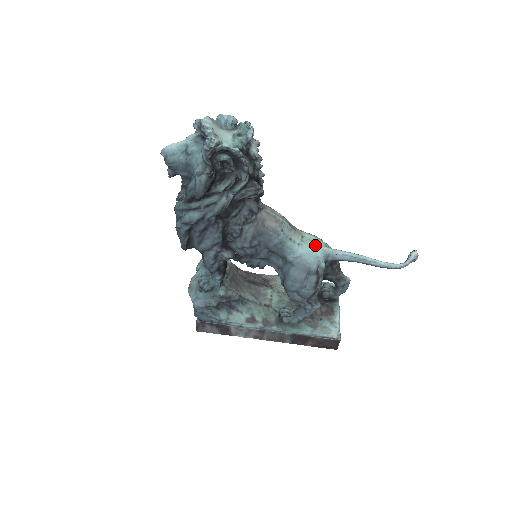
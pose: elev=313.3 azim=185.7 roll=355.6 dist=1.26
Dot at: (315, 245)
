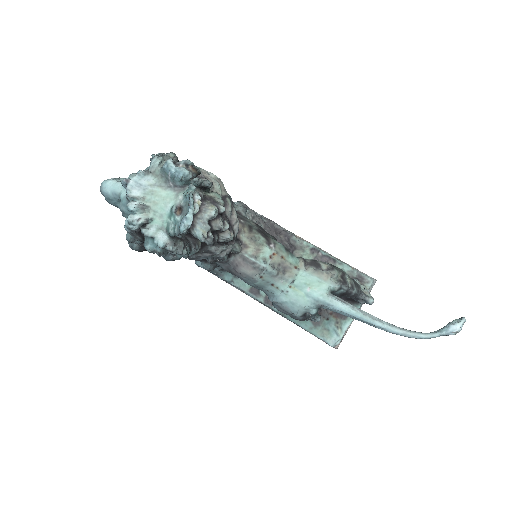
Dot at: (308, 293)
